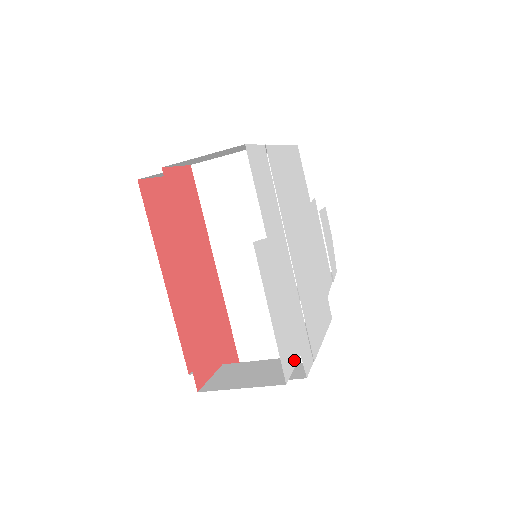
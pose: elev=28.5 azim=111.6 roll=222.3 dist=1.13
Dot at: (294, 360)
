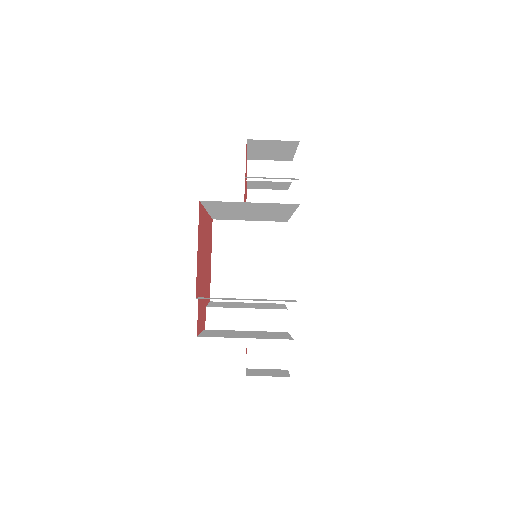
Dot at: occluded
